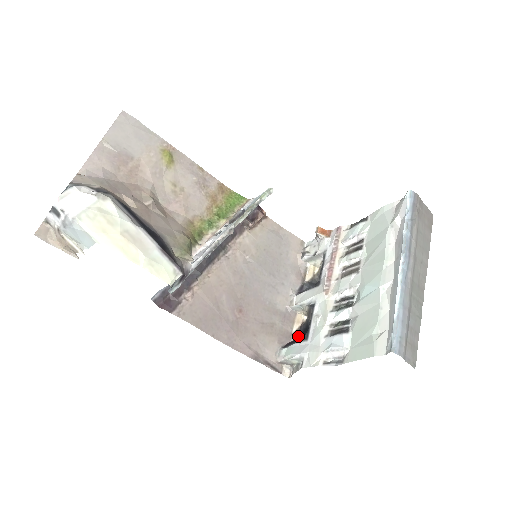
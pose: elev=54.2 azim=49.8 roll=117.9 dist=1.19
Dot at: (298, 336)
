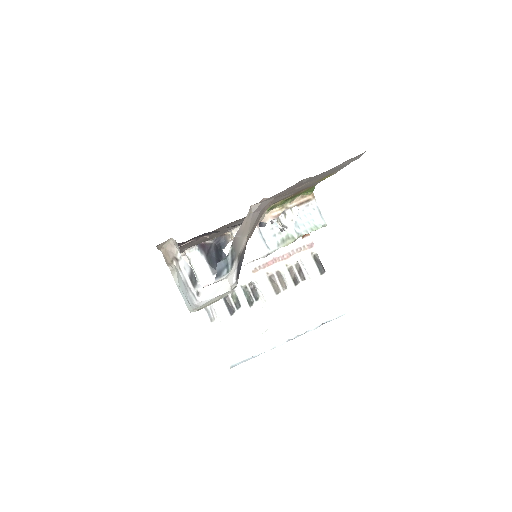
Dot at: (213, 243)
